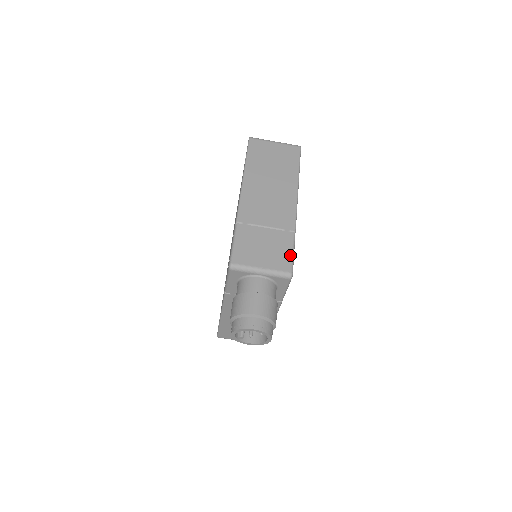
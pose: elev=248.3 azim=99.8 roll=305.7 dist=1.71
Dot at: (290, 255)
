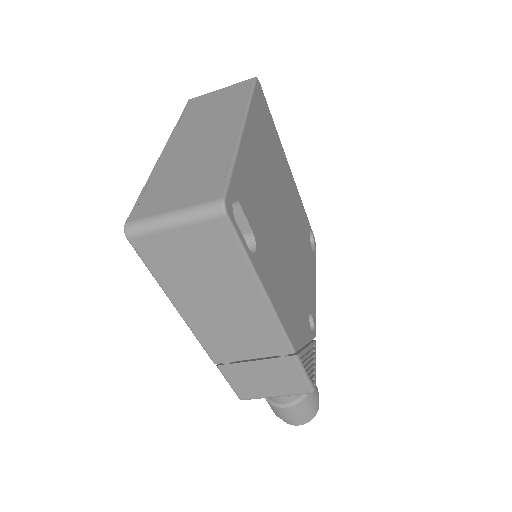
Dot at: (301, 379)
